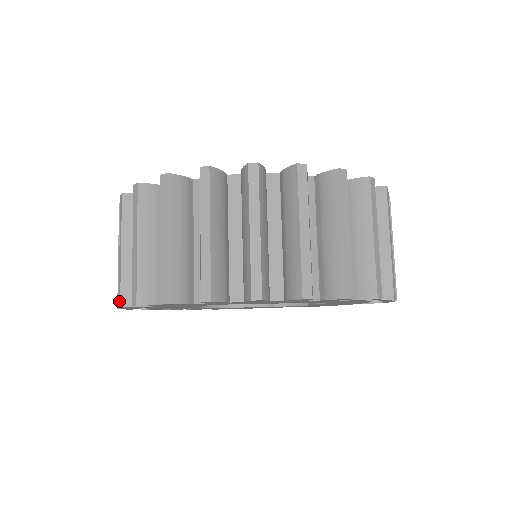
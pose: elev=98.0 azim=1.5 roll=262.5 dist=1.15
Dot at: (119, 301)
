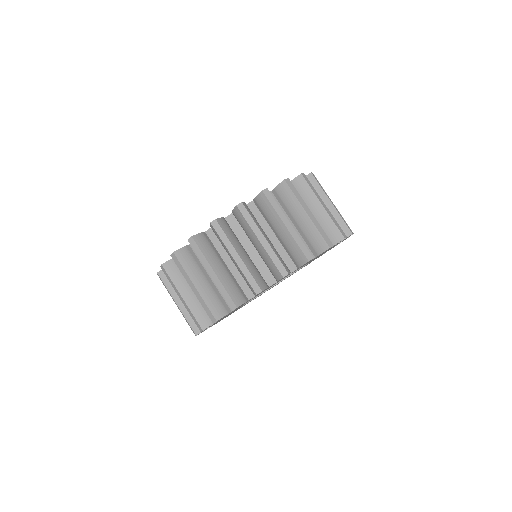
Dot at: (193, 332)
